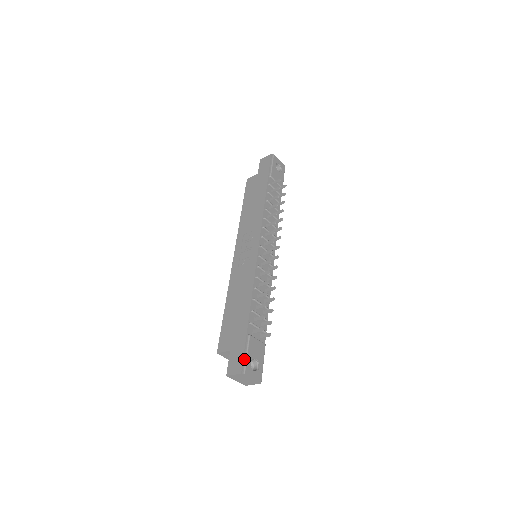
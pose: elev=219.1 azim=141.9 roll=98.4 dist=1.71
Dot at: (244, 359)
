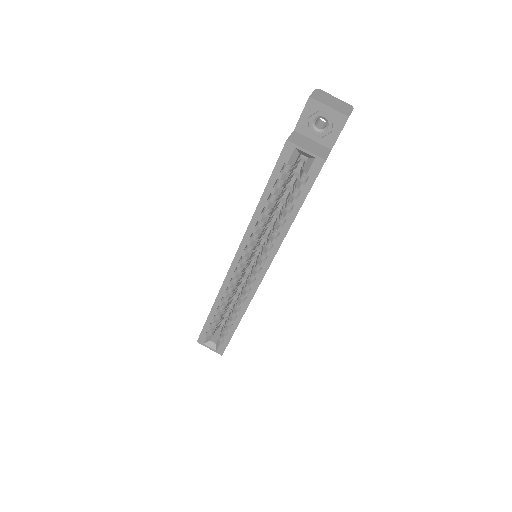
Dot at: occluded
